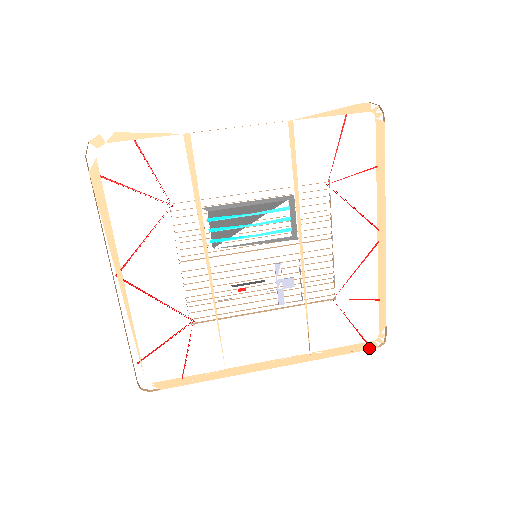
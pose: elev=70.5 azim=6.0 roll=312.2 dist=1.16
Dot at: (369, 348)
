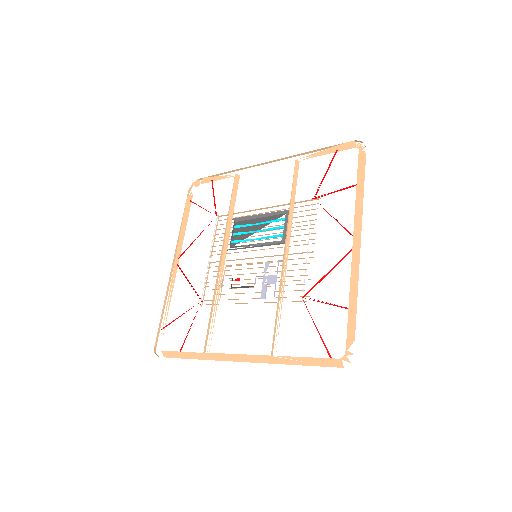
Dot at: (332, 364)
